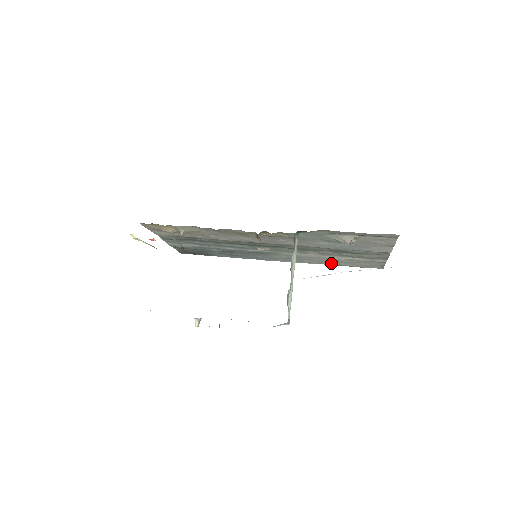
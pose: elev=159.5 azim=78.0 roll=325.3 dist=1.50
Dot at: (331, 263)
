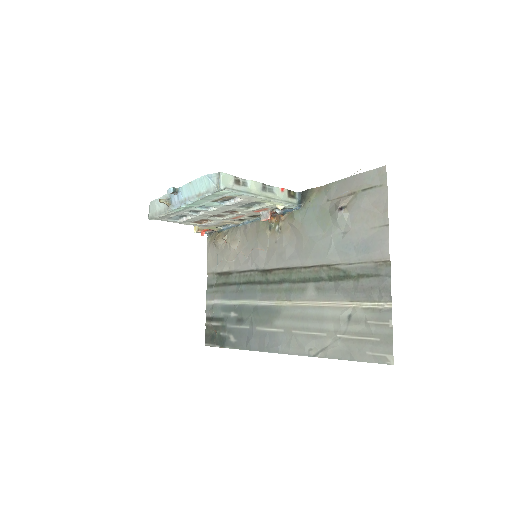
Dot at: (329, 346)
